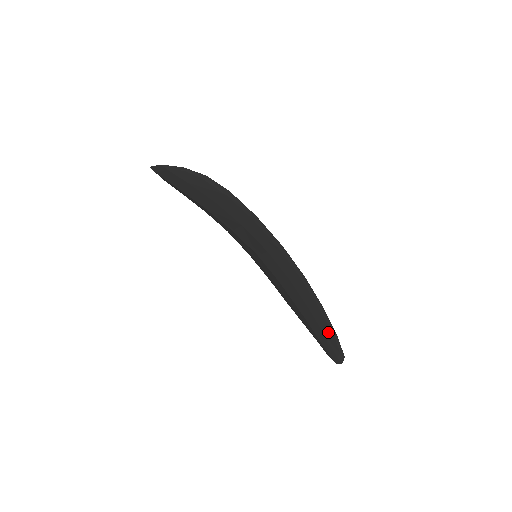
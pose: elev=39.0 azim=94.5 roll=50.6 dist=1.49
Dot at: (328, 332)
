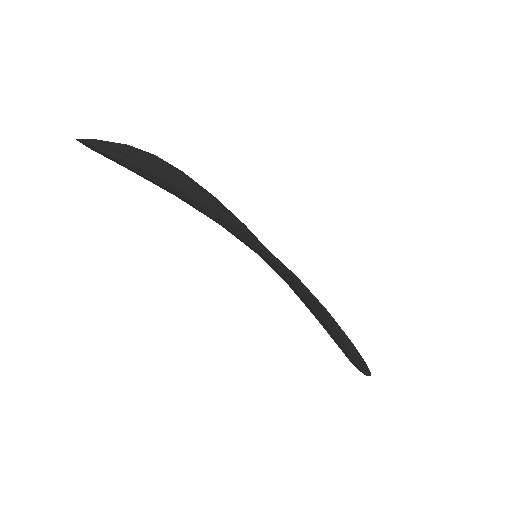
Dot at: (353, 355)
